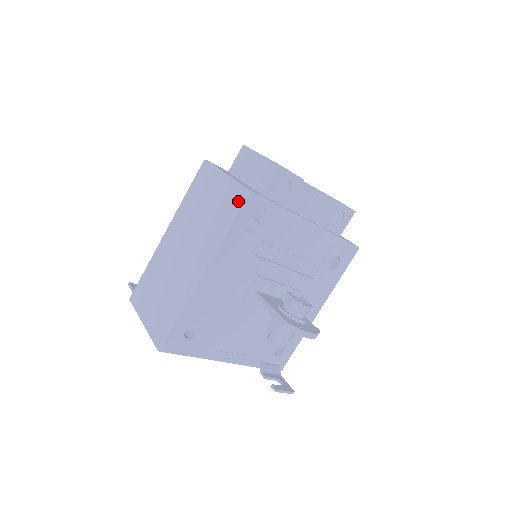
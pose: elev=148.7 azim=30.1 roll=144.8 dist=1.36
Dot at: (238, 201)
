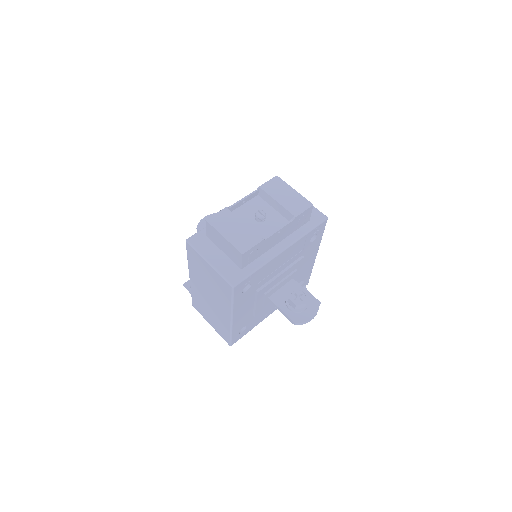
Dot at: (229, 291)
